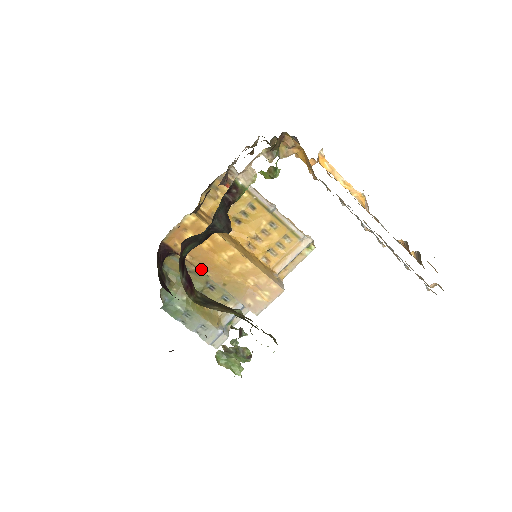
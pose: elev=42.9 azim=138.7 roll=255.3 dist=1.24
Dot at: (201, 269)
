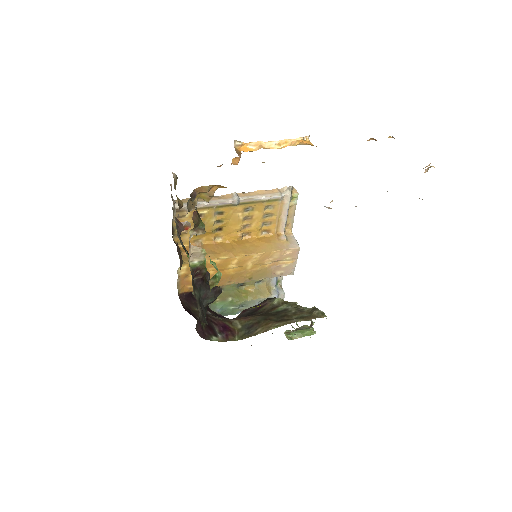
Dot at: (224, 285)
